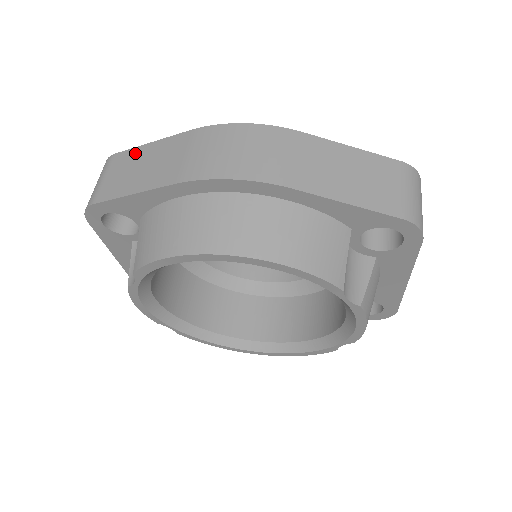
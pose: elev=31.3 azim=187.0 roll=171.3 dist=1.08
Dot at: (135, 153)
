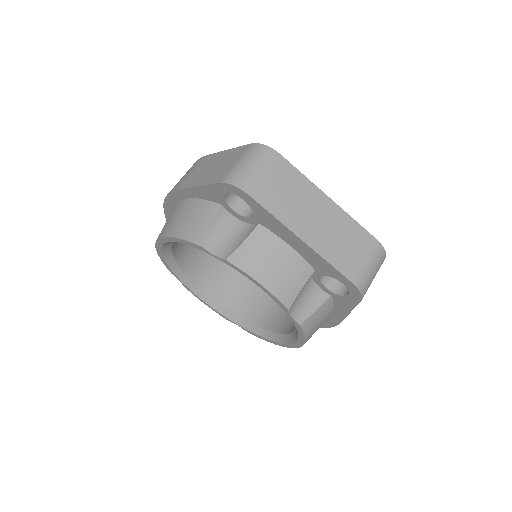
Dot at: occluded
